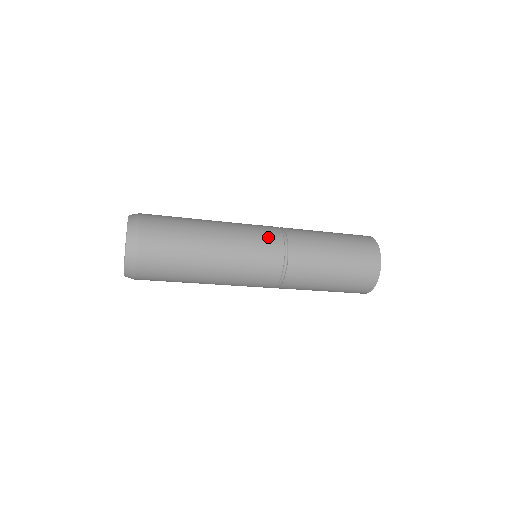
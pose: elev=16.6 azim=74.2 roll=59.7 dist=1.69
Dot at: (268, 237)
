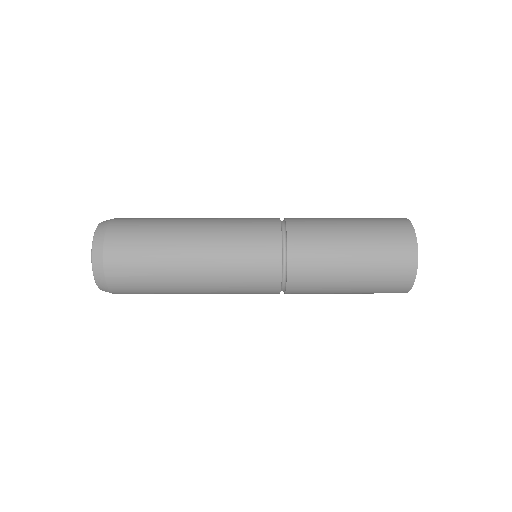
Dot at: (261, 239)
